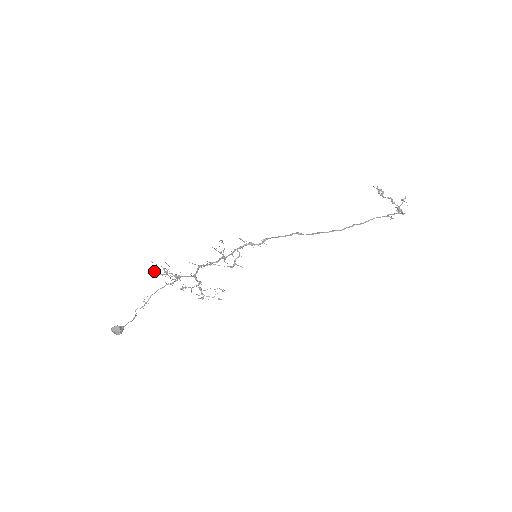
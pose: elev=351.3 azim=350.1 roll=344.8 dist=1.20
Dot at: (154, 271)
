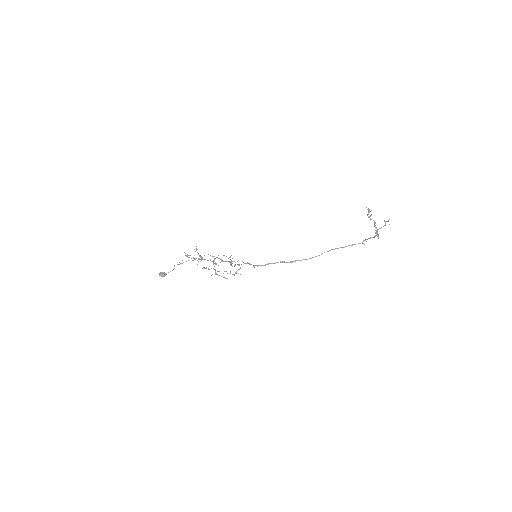
Dot at: (186, 256)
